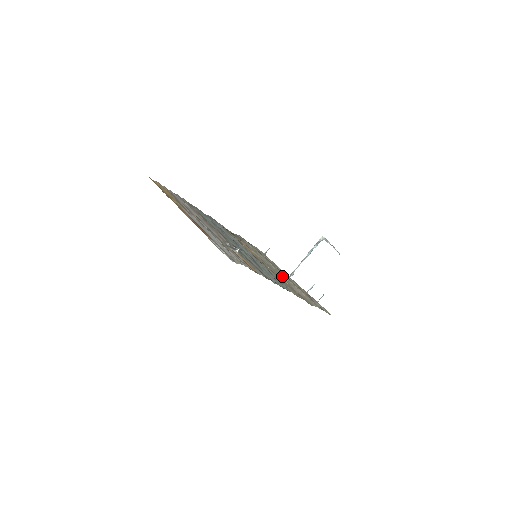
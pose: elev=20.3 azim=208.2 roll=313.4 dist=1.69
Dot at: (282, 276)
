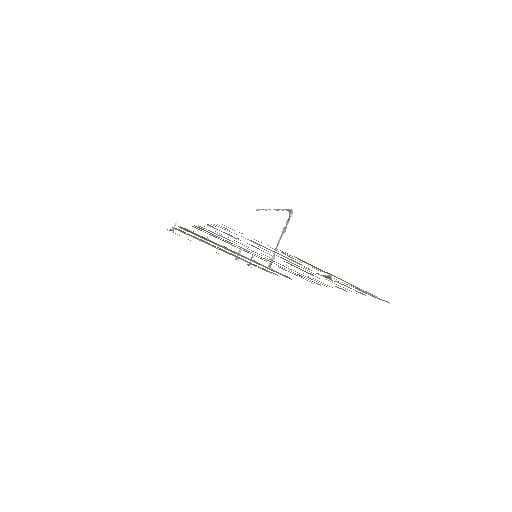
Dot at: (251, 260)
